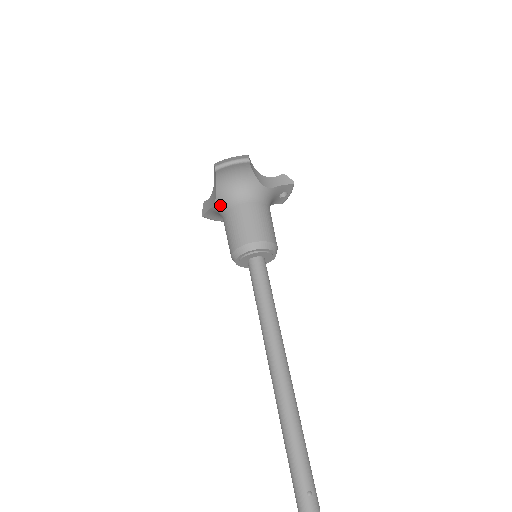
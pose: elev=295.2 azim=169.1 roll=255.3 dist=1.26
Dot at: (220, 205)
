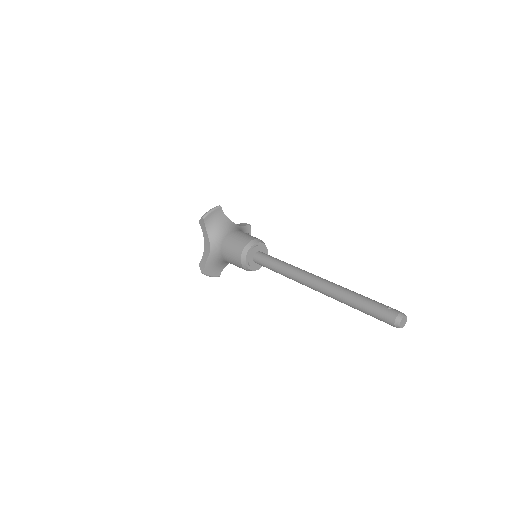
Dot at: (215, 245)
